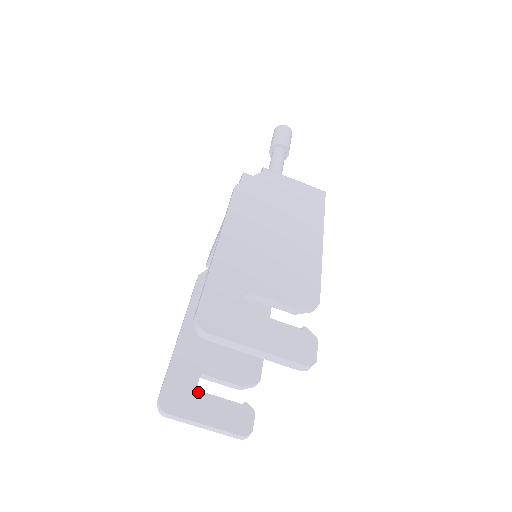
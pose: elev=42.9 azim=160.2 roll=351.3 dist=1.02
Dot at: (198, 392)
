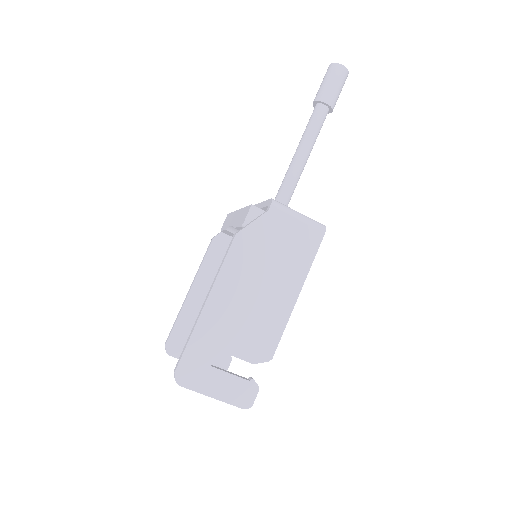
Dot at: occluded
